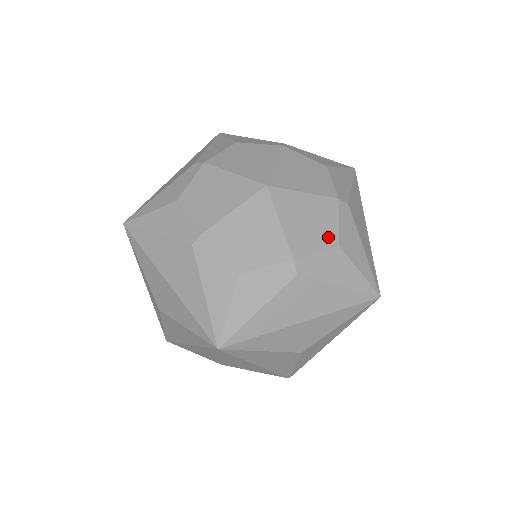
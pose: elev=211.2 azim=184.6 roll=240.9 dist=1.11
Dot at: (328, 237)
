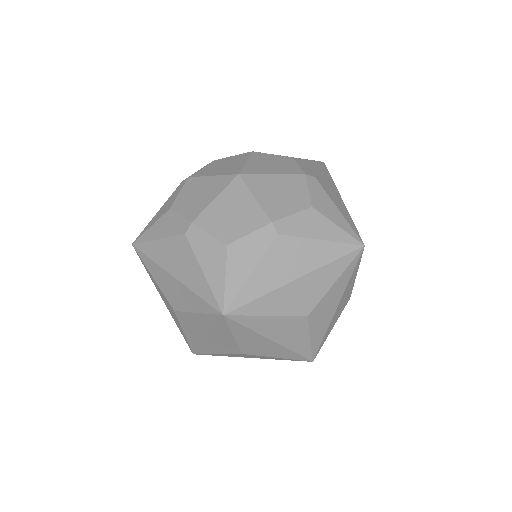
Dot at: (300, 202)
